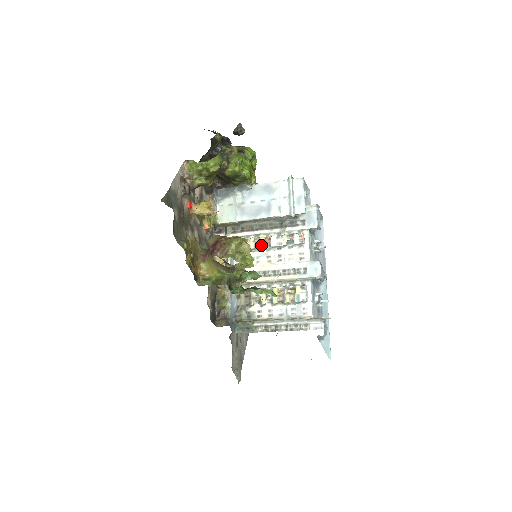
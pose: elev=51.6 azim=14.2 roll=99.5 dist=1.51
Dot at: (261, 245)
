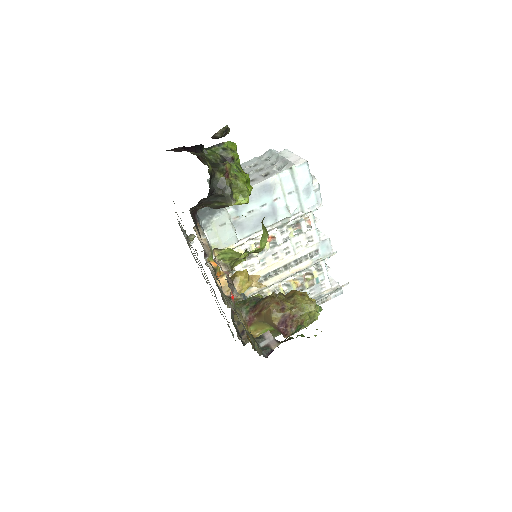
Dot at: (266, 248)
